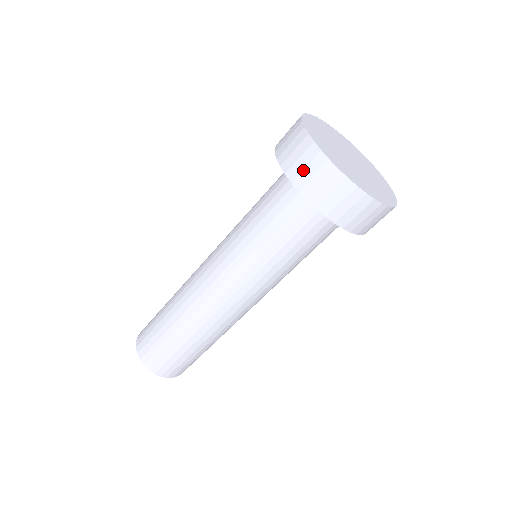
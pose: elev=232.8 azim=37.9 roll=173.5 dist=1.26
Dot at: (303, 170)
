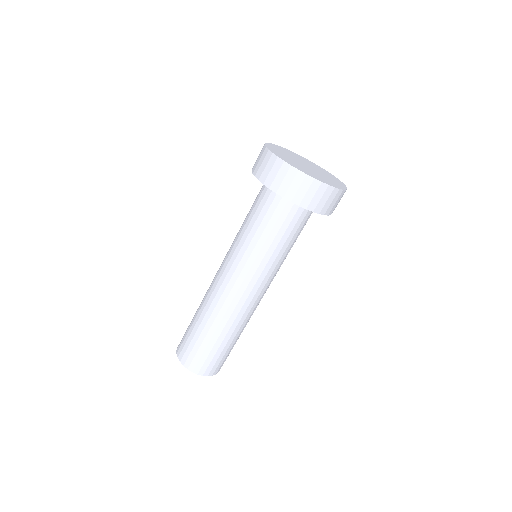
Dot at: (275, 178)
